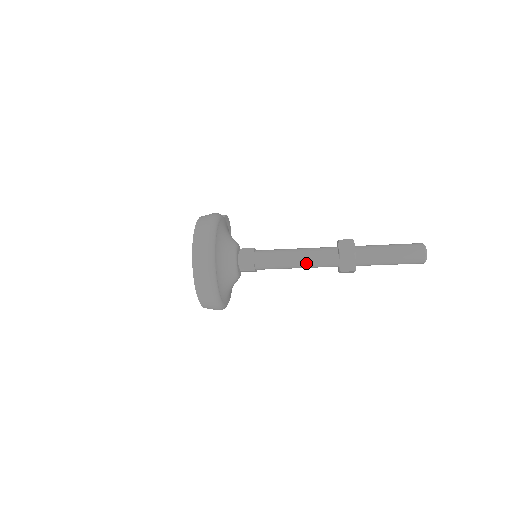
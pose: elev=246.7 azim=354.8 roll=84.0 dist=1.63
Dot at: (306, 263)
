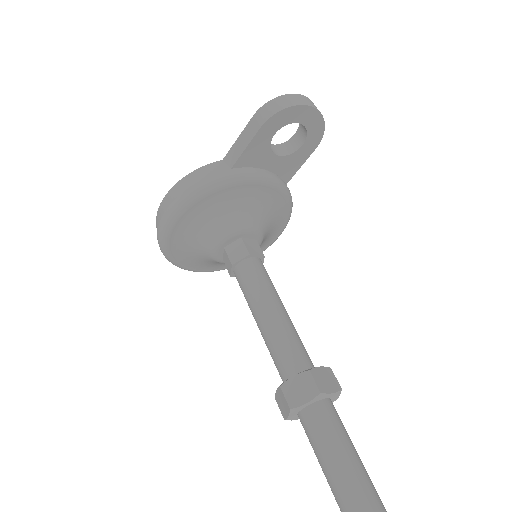
Dot at: occluded
